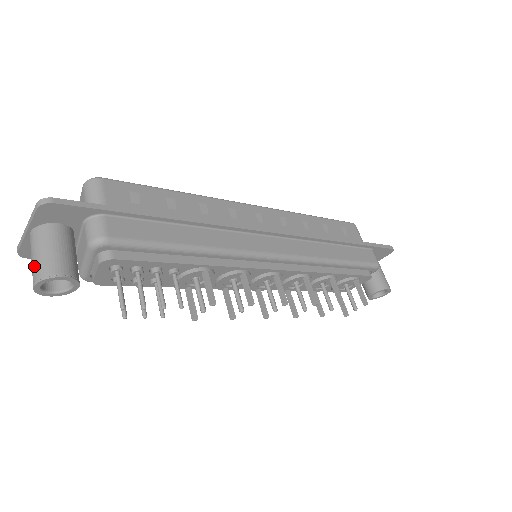
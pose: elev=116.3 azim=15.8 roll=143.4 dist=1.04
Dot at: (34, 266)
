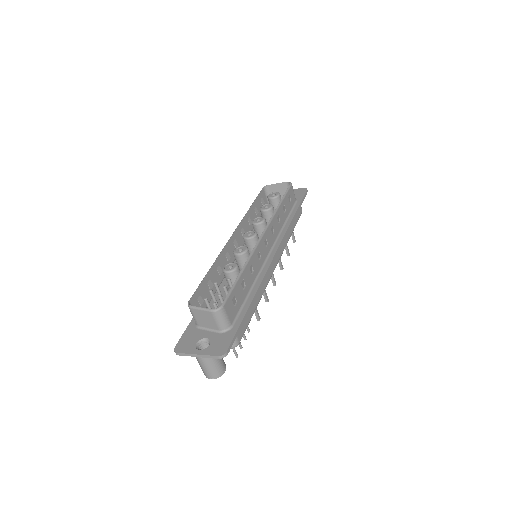
Dot at: (209, 372)
